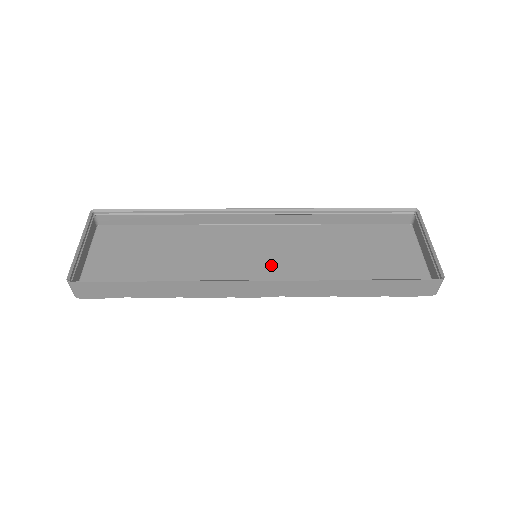
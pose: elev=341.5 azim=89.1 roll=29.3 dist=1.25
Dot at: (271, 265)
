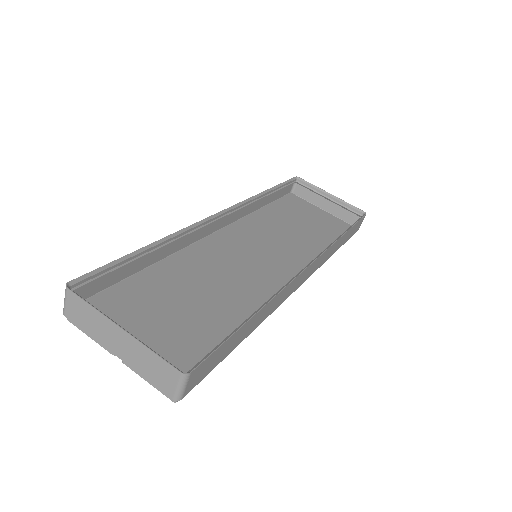
Dot at: (273, 258)
